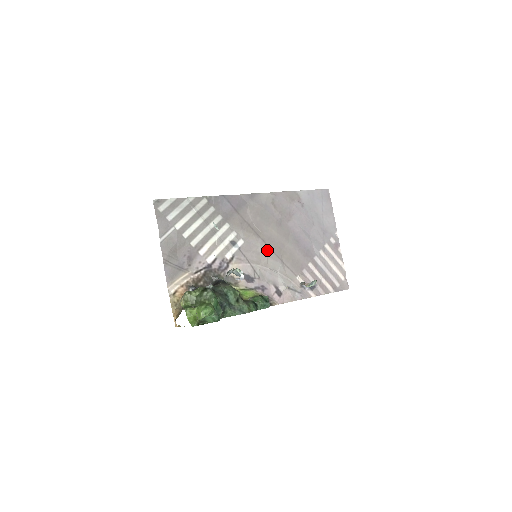
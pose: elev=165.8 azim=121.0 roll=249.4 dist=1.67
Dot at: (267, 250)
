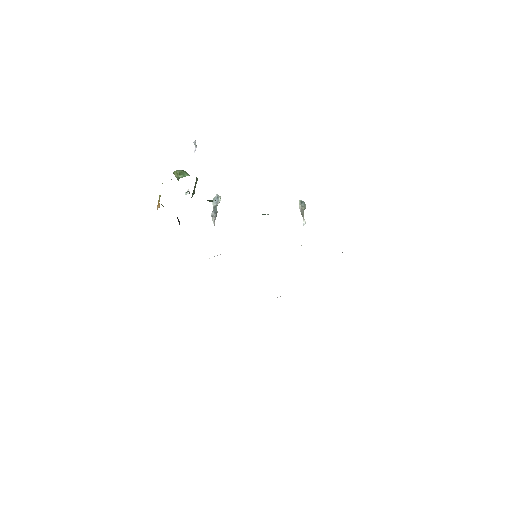
Dot at: occluded
